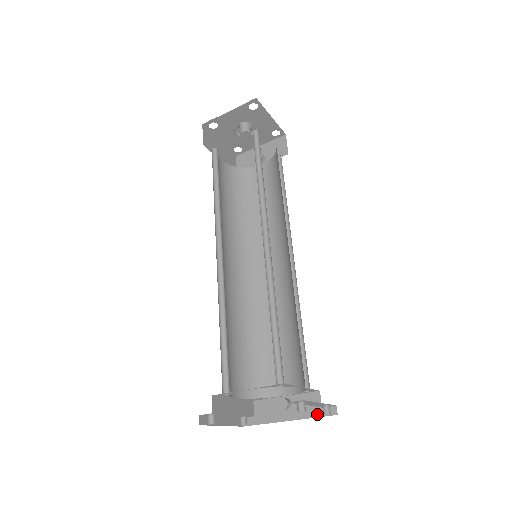
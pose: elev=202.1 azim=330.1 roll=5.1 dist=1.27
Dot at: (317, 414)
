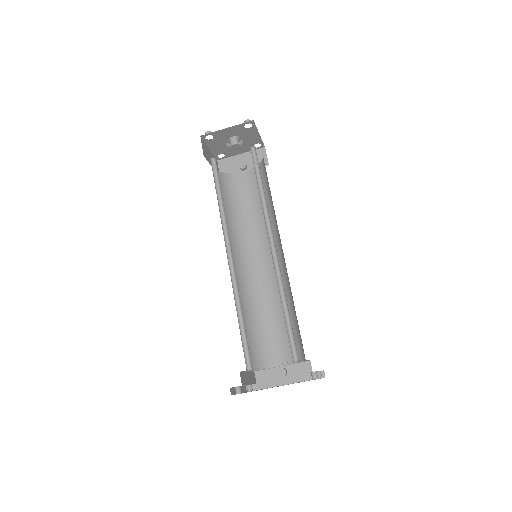
Dot at: (309, 378)
